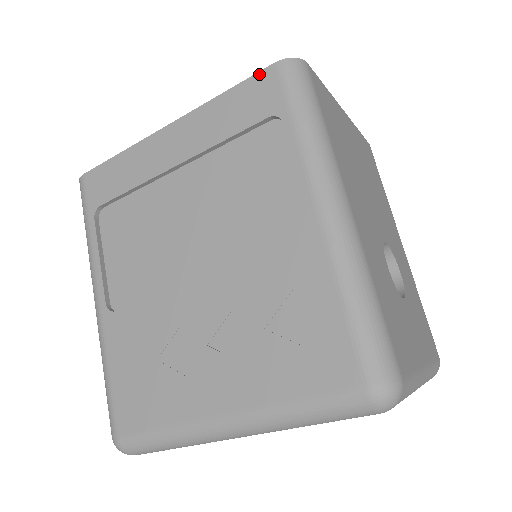
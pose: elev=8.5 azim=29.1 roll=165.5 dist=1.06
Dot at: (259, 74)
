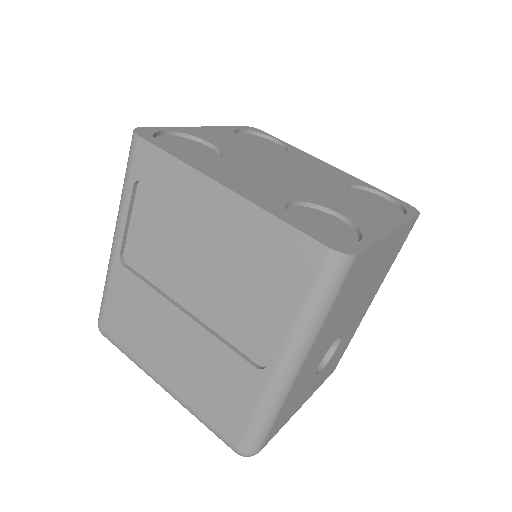
Dot at: (311, 240)
